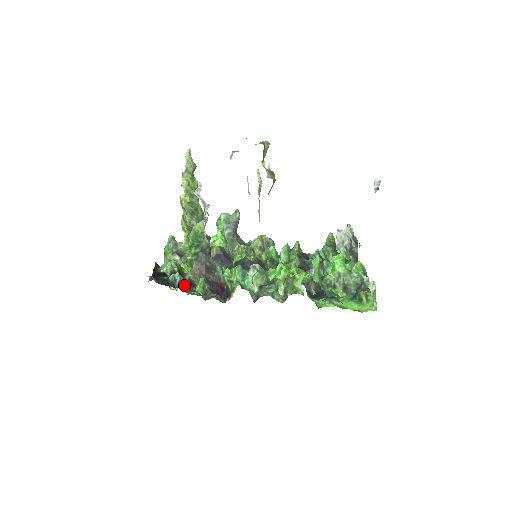
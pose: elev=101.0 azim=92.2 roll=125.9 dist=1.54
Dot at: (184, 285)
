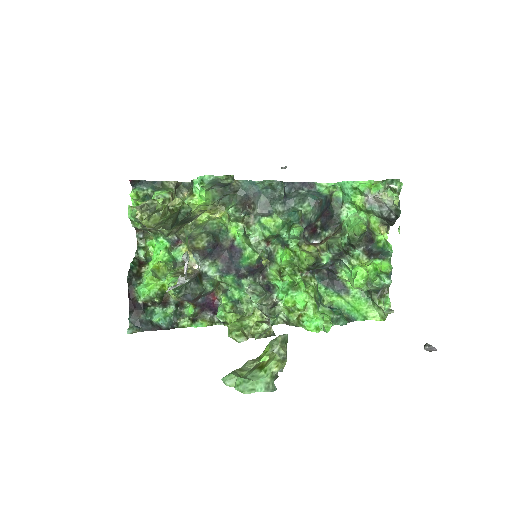
Dot at: (171, 323)
